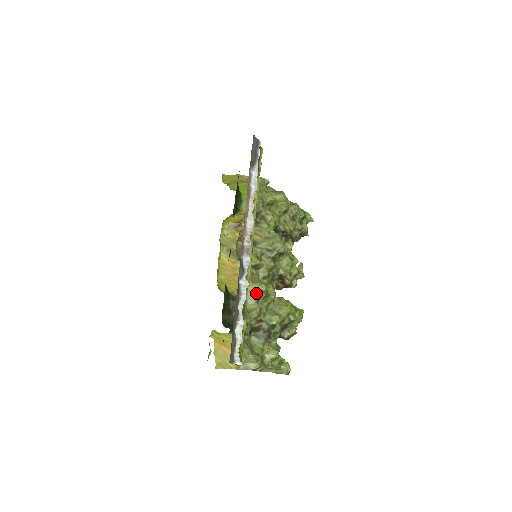
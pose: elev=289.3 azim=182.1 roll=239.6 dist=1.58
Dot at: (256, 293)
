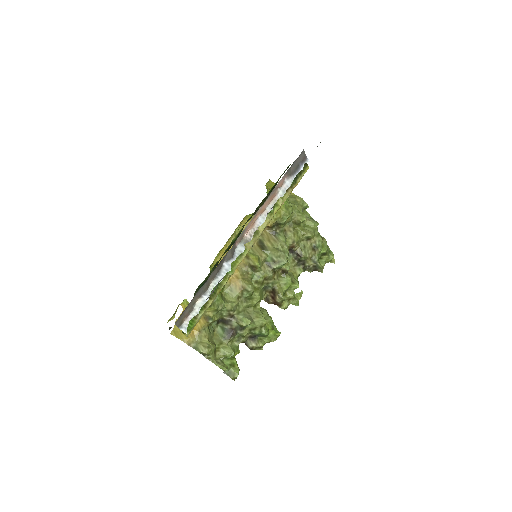
Dot at: (241, 289)
